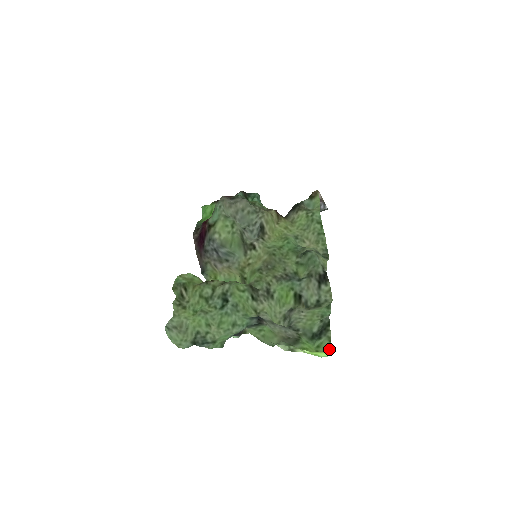
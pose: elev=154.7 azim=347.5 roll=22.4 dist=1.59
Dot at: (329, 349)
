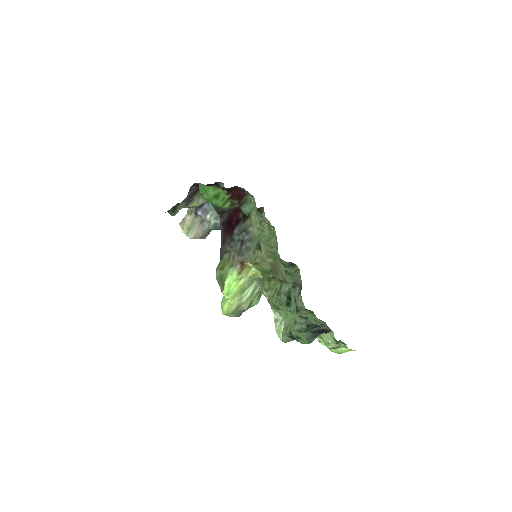
Dot at: occluded
